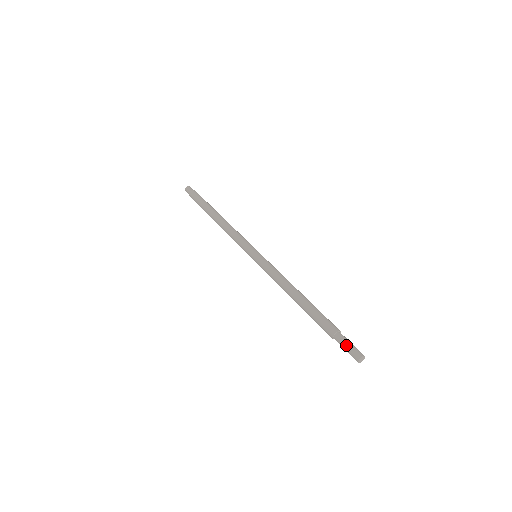
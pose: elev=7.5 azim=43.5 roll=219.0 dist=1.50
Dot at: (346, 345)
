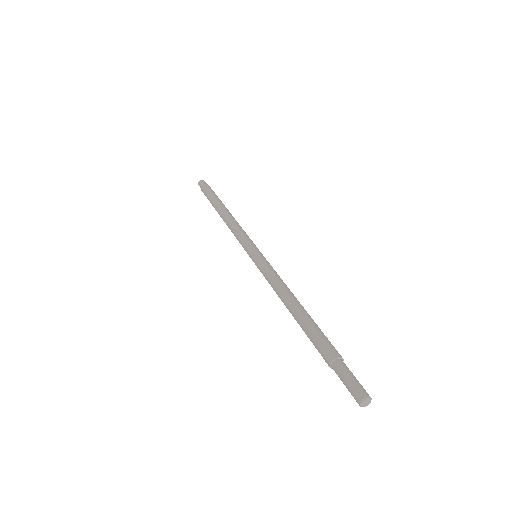
Dot at: (348, 376)
